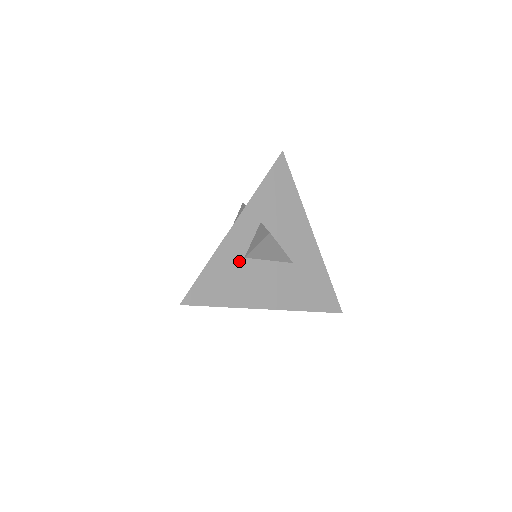
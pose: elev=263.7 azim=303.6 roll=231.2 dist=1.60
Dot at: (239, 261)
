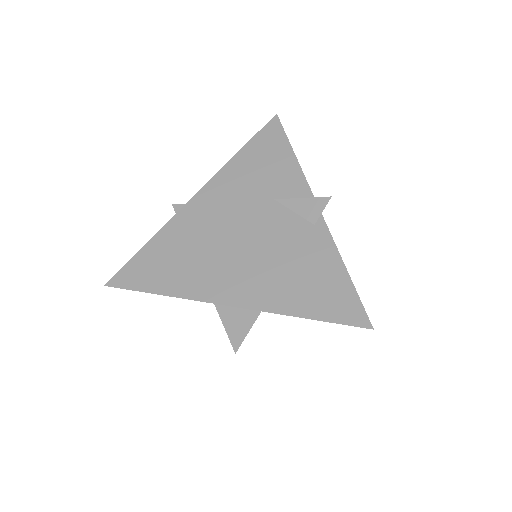
Dot at: occluded
